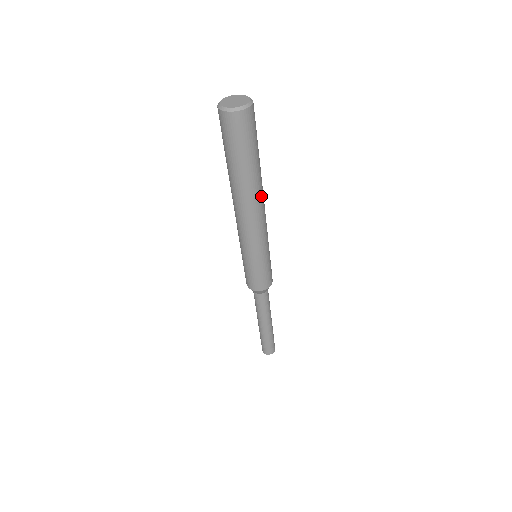
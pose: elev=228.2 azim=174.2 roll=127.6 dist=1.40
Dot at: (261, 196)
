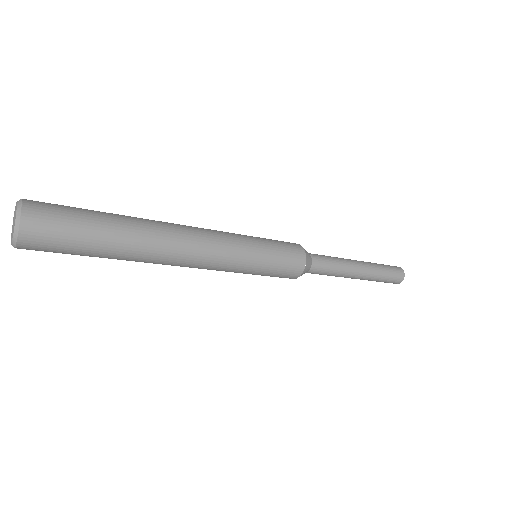
Dot at: (167, 234)
